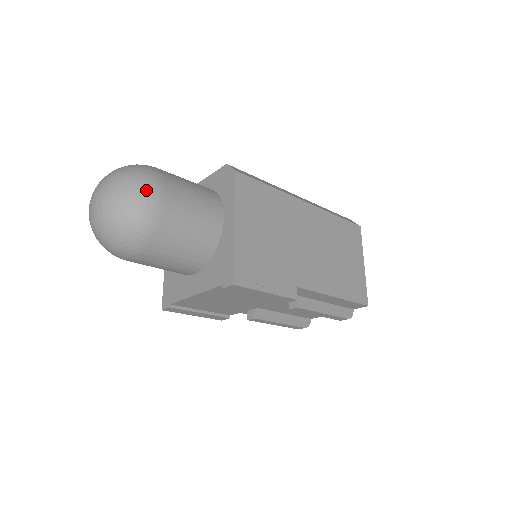
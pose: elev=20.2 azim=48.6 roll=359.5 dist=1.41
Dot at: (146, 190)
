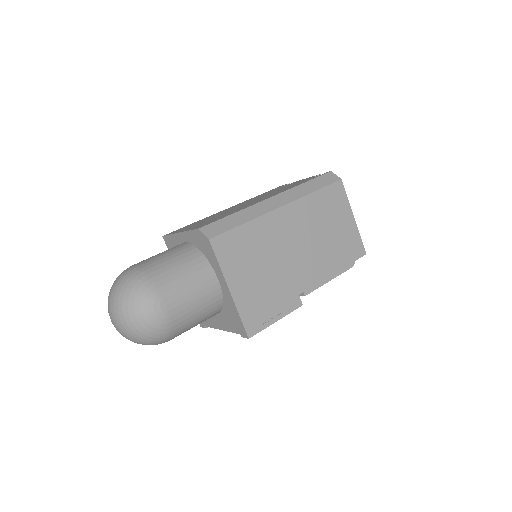
Dot at: (149, 311)
